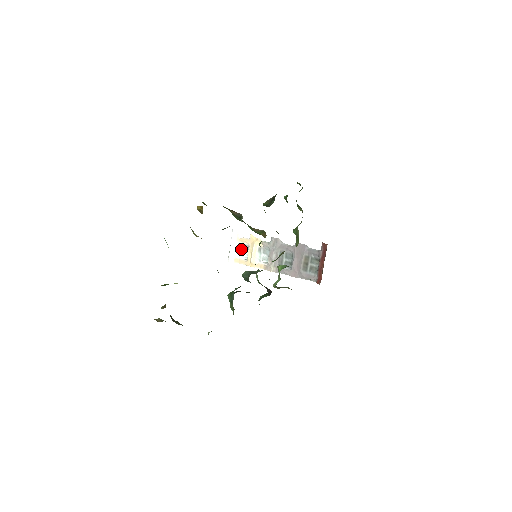
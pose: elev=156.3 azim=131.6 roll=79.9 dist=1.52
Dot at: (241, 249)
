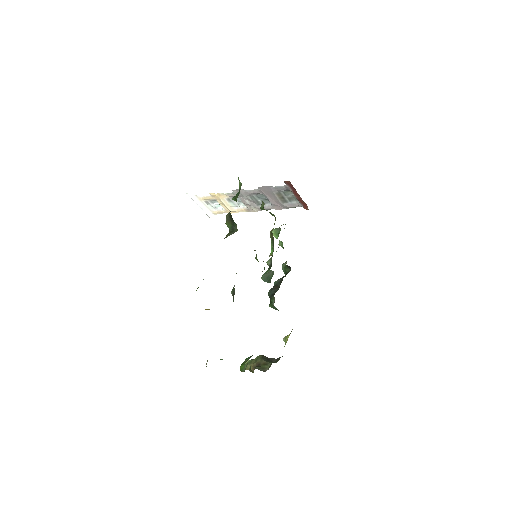
Dot at: (211, 204)
